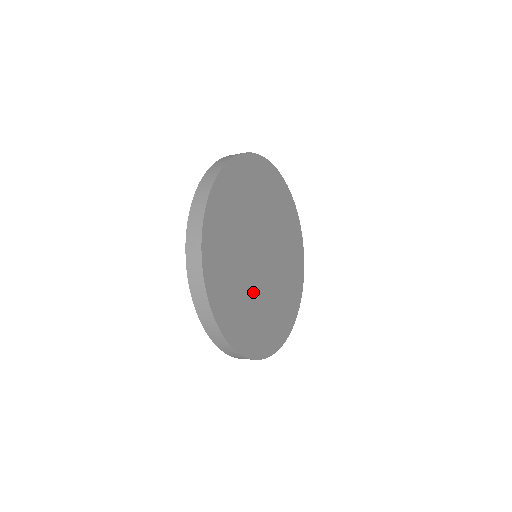
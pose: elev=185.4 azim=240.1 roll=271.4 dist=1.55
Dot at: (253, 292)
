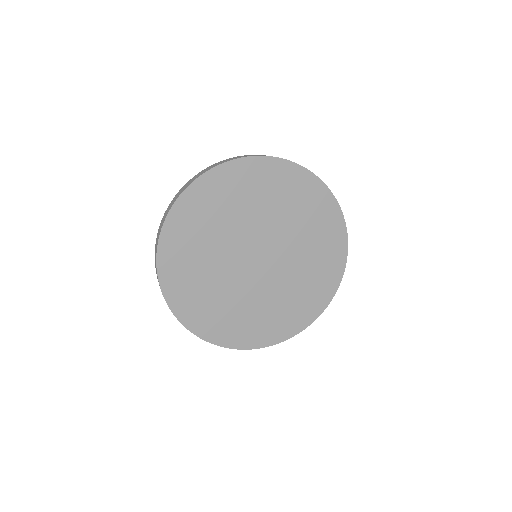
Dot at: (225, 281)
